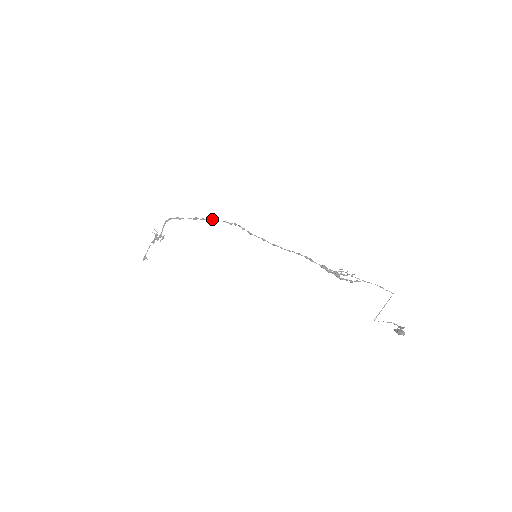
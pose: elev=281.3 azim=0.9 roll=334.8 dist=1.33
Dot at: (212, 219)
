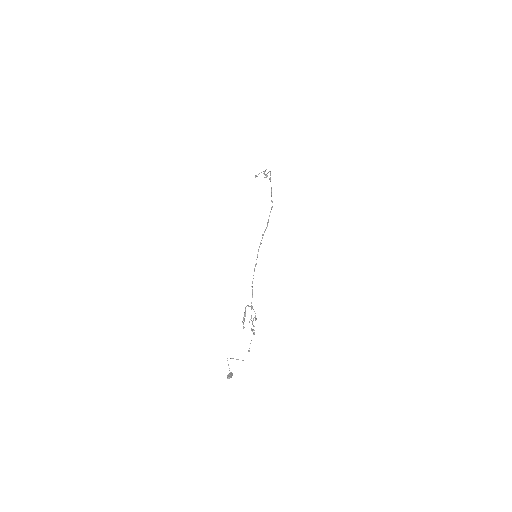
Dot at: occluded
